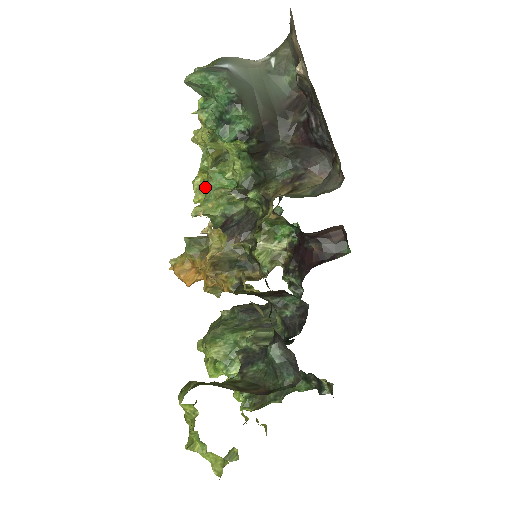
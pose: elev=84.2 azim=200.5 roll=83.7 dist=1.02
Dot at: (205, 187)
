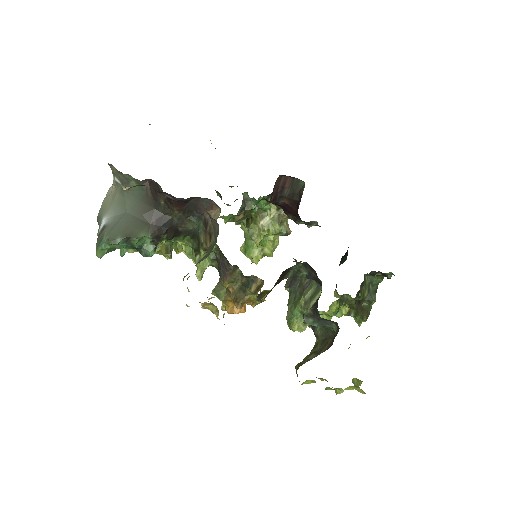
Dot at: occluded
